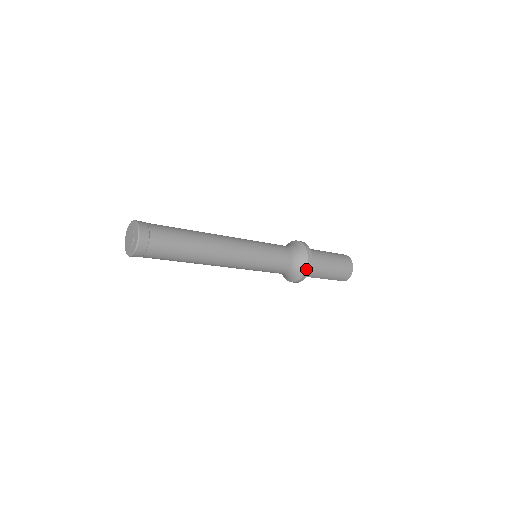
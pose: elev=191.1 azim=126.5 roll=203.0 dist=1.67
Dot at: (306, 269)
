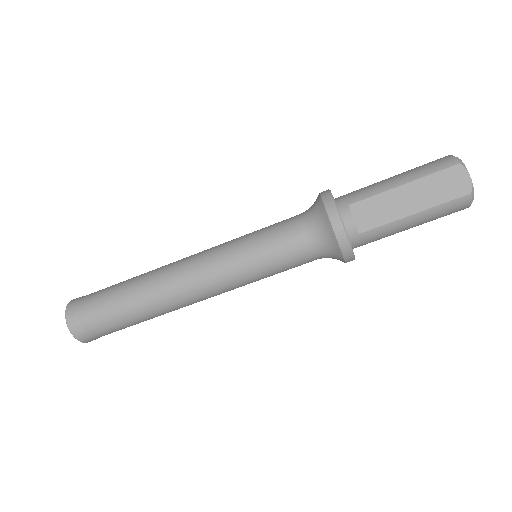
Dot at: occluded
